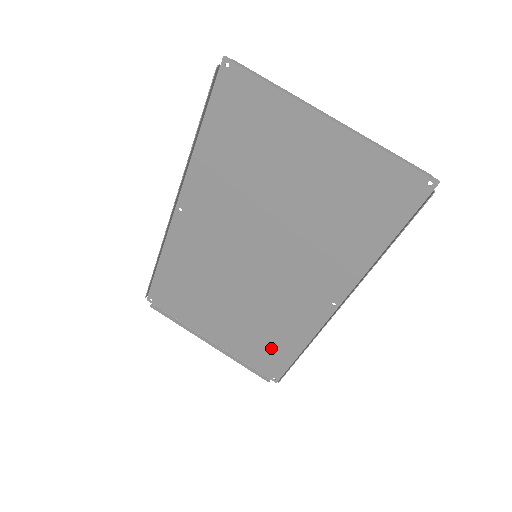
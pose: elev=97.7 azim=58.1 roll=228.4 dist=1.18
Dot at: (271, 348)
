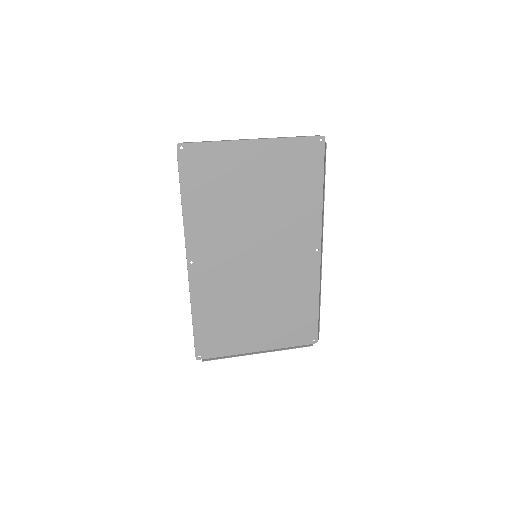
Dot at: (300, 317)
